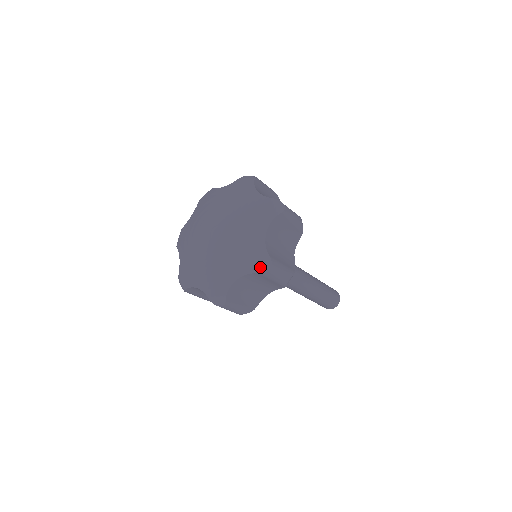
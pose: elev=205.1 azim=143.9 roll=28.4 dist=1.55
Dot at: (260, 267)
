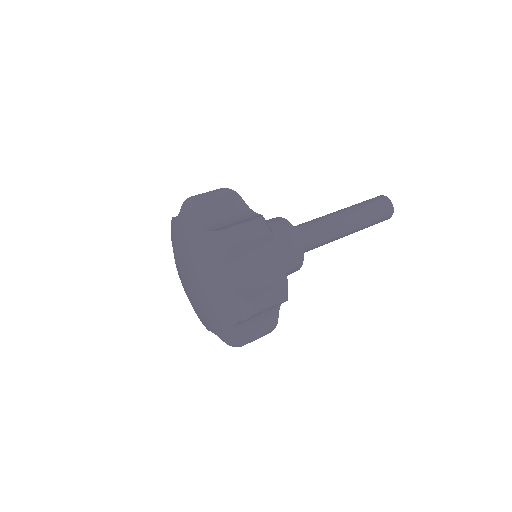
Dot at: occluded
